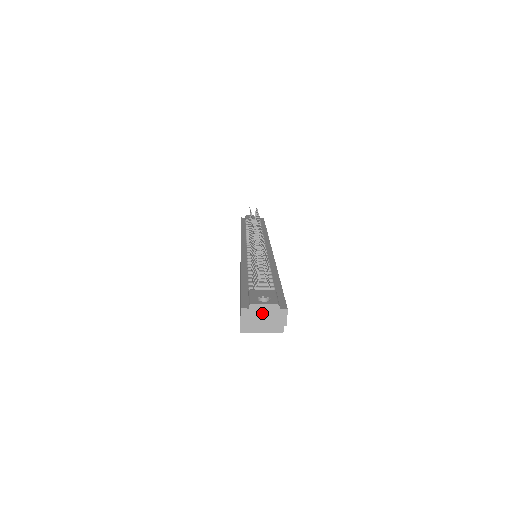
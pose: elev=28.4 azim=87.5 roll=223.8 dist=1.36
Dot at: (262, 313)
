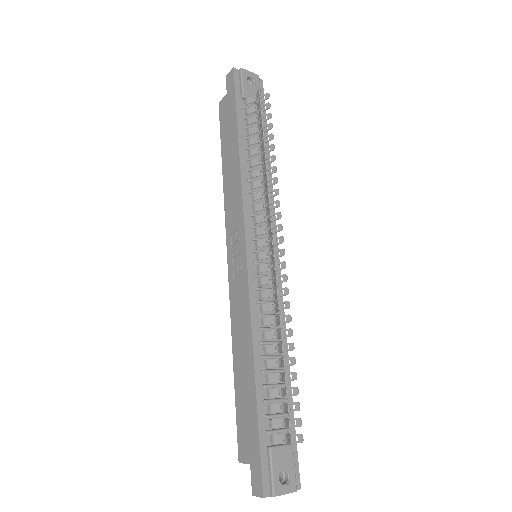
Dot at: occluded
